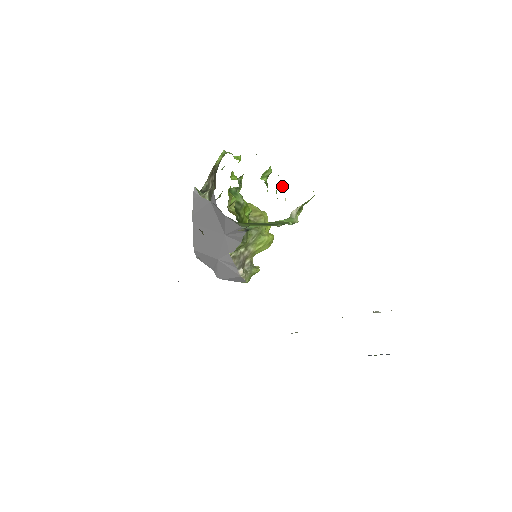
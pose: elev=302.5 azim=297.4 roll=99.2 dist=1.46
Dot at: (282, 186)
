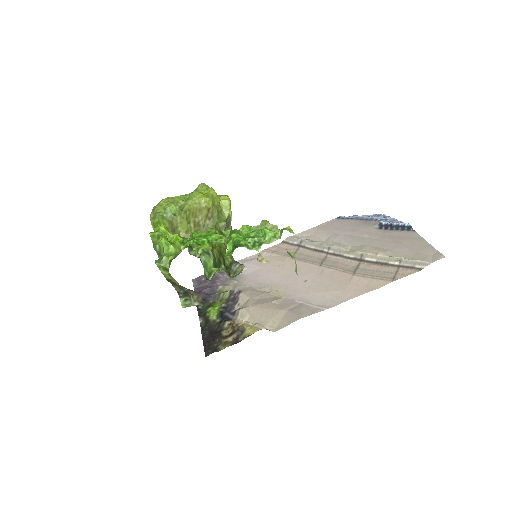
Dot at: (260, 255)
